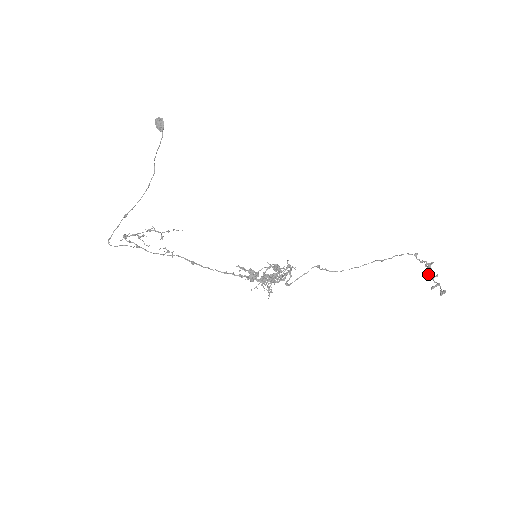
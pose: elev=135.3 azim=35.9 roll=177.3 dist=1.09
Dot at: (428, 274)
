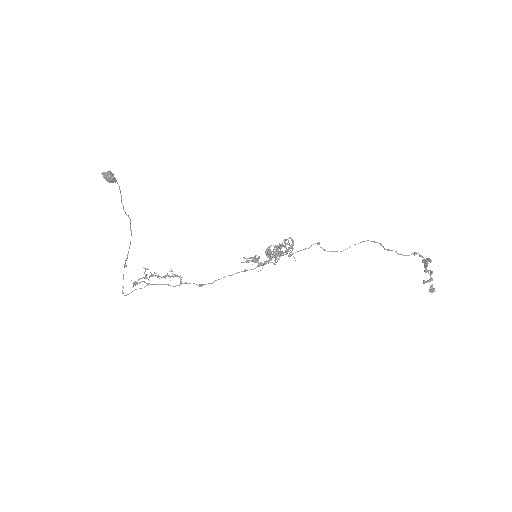
Dot at: occluded
